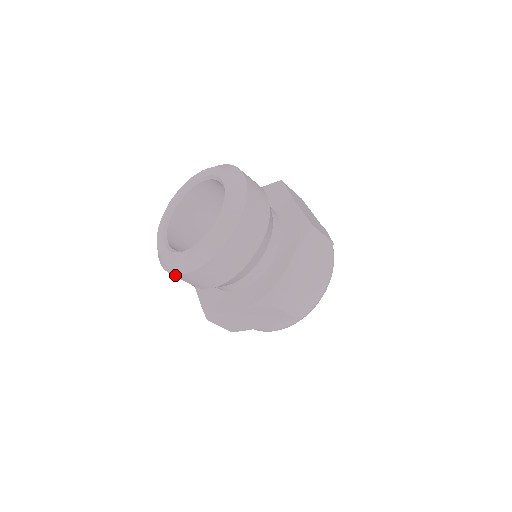
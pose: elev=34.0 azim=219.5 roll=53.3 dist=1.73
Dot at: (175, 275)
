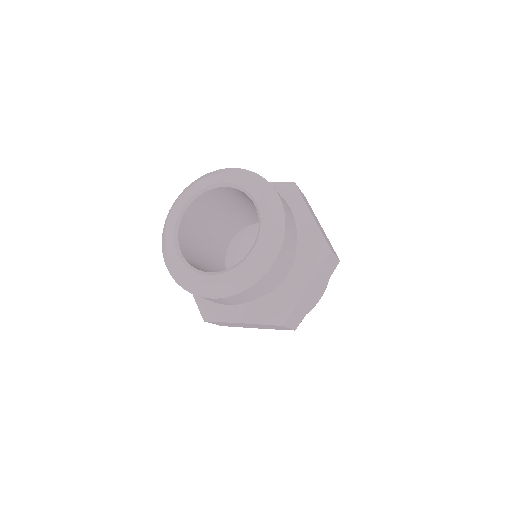
Dot at: (191, 293)
